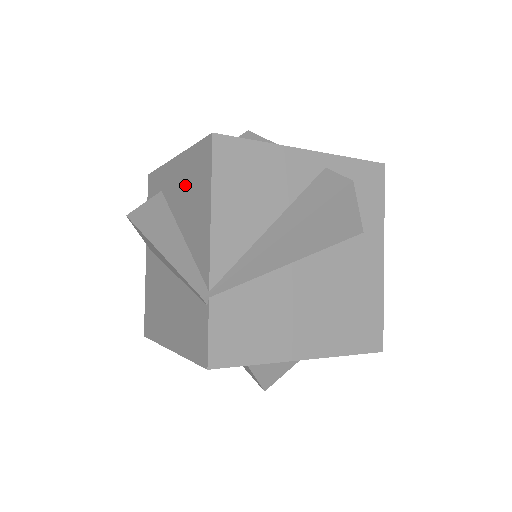
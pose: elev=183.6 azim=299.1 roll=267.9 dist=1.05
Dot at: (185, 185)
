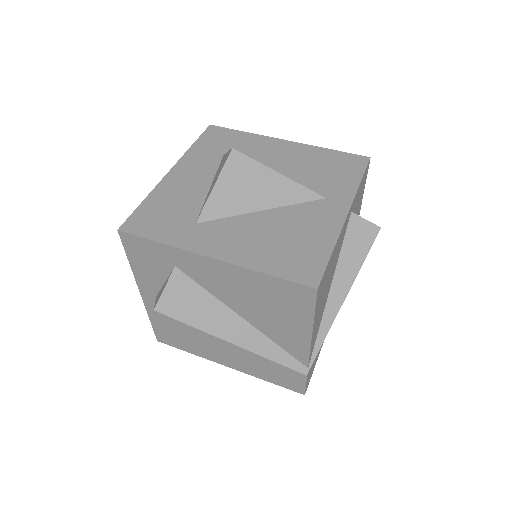
Dot at: (249, 293)
